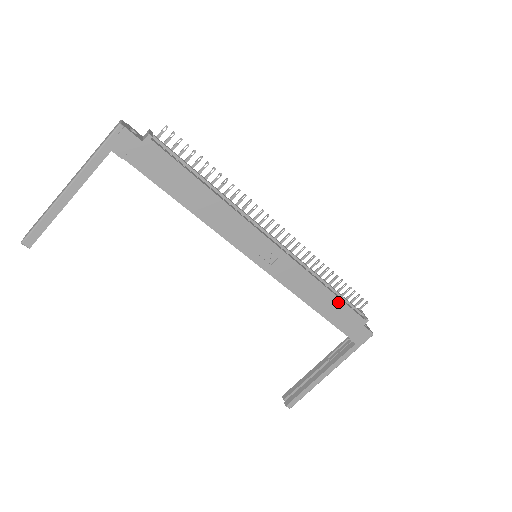
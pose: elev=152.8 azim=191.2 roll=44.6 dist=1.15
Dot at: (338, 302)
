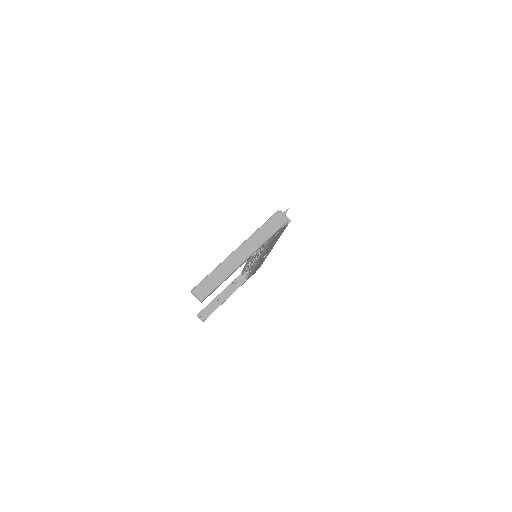
Dot at: occluded
